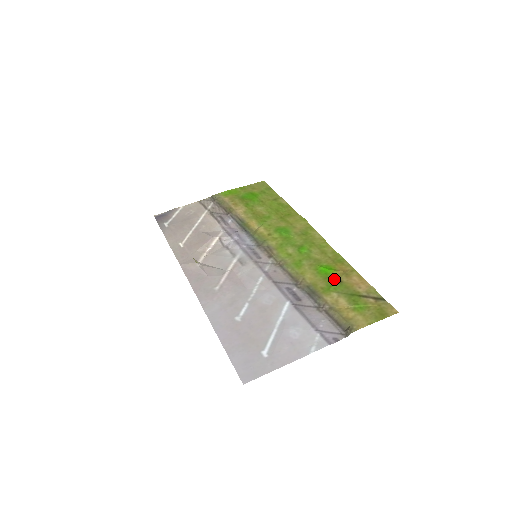
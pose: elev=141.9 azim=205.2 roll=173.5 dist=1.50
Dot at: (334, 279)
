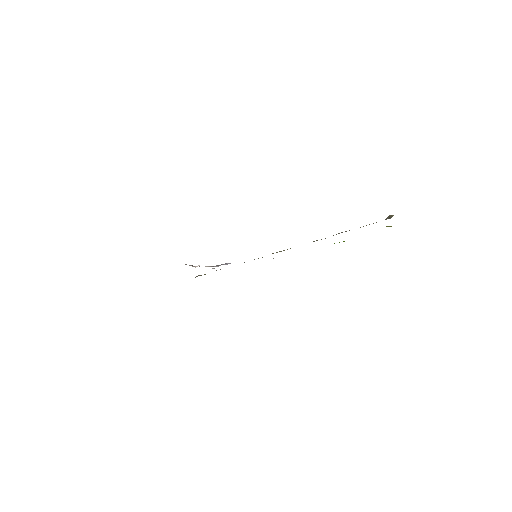
Dot at: occluded
